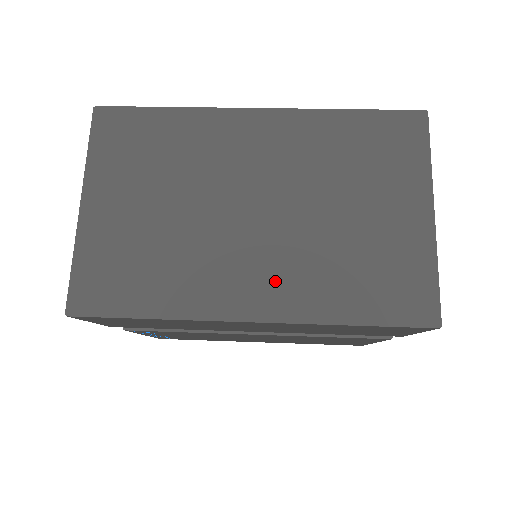
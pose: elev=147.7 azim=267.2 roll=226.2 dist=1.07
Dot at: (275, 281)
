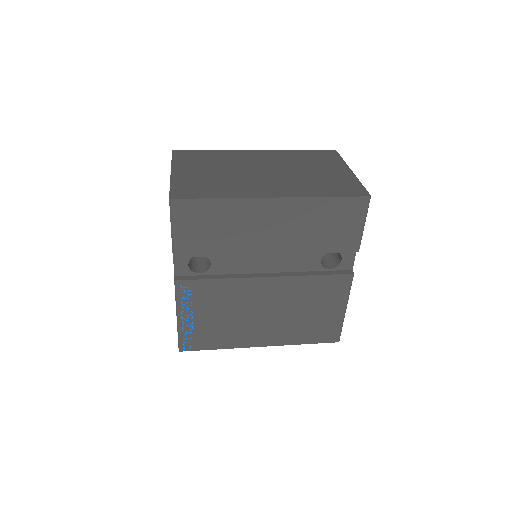
Dot at: (282, 187)
